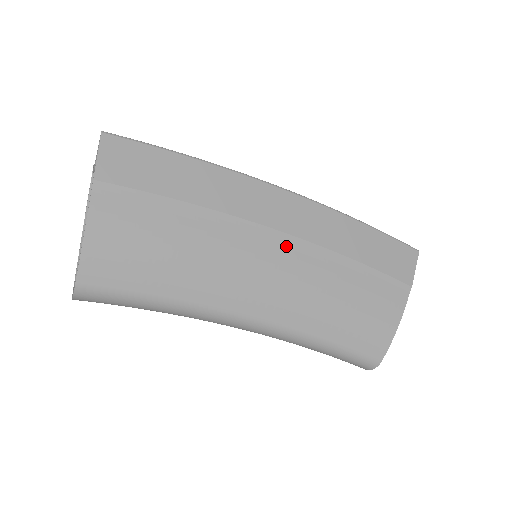
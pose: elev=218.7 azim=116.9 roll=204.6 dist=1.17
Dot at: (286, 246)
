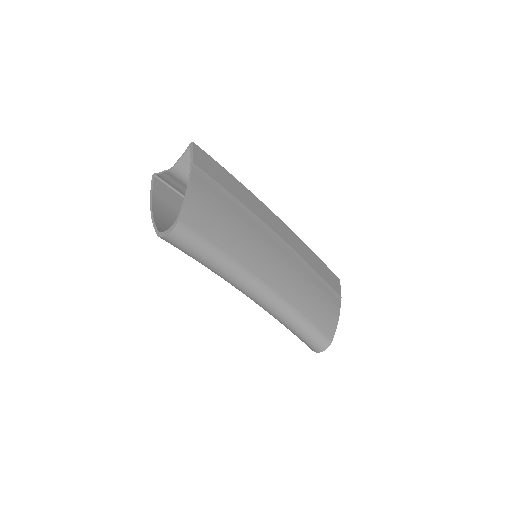
Dot at: (282, 245)
